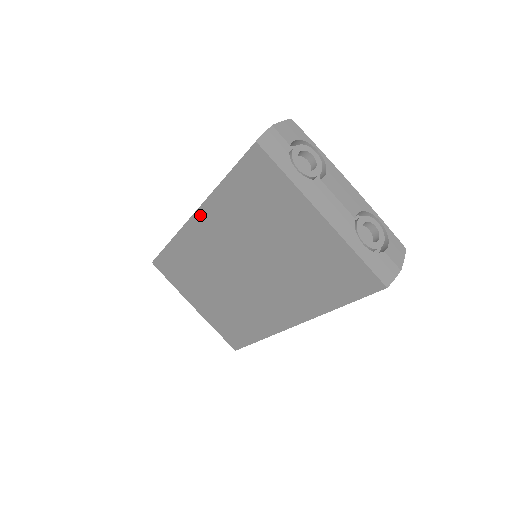
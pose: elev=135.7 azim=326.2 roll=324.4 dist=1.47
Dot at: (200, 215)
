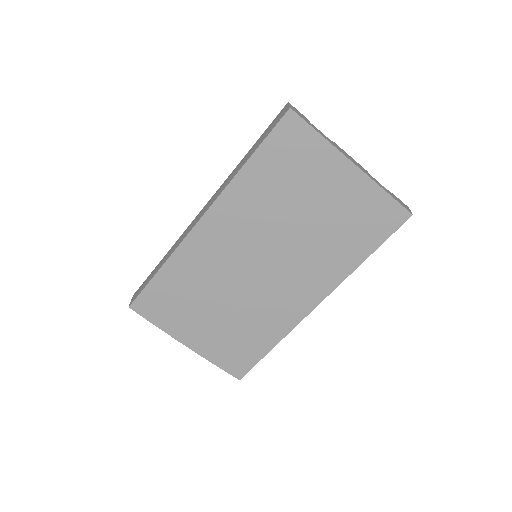
Dot at: (213, 212)
